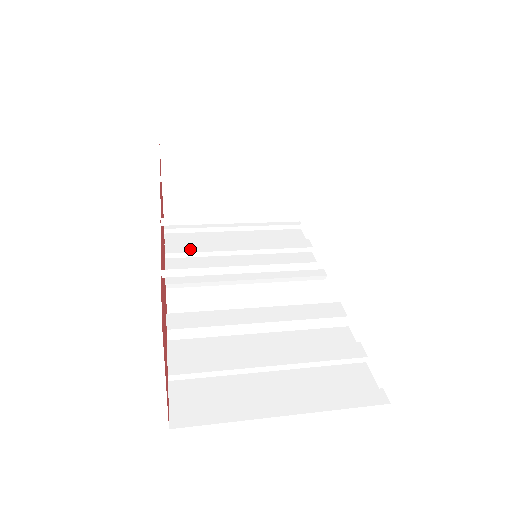
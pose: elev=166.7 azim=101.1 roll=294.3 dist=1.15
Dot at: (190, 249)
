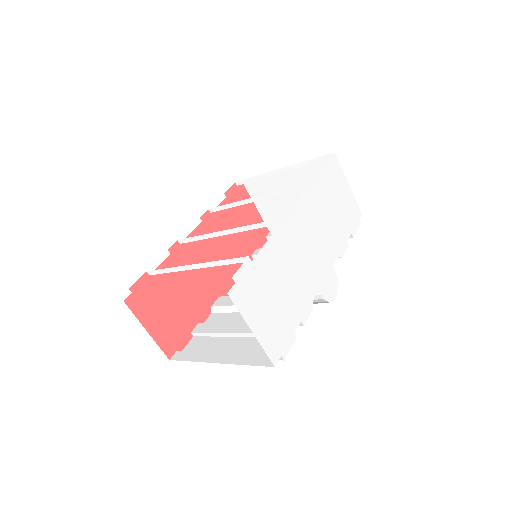
Dot at: occluded
